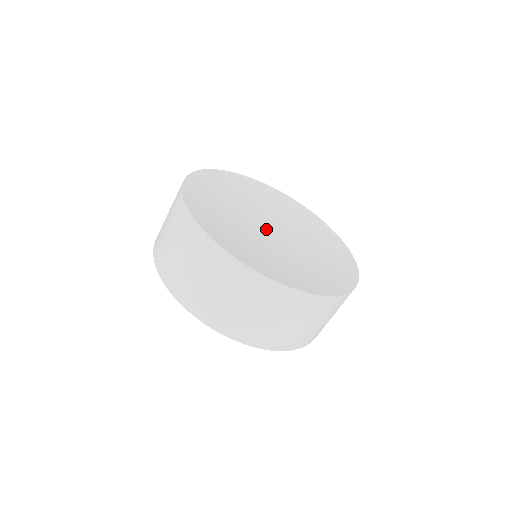
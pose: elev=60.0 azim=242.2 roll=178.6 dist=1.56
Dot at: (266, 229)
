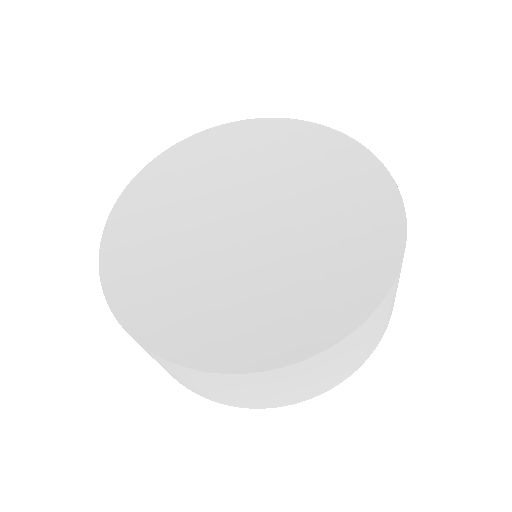
Dot at: (238, 231)
